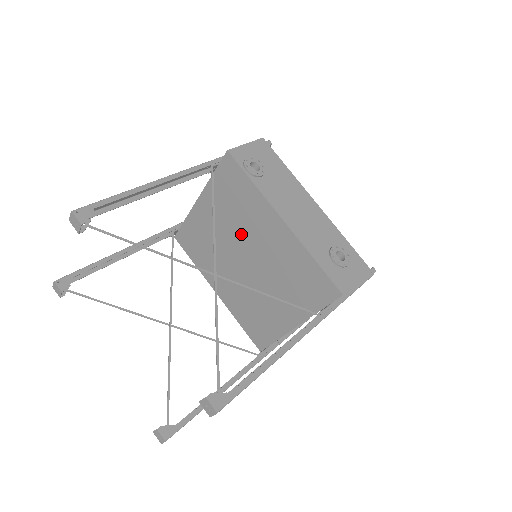
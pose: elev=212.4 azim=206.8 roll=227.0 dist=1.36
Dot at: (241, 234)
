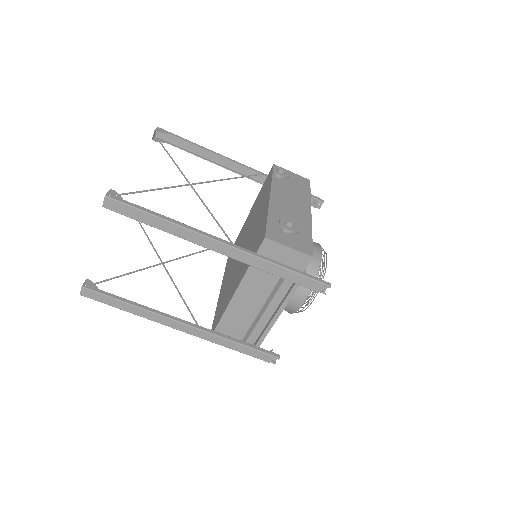
Dot at: (251, 225)
